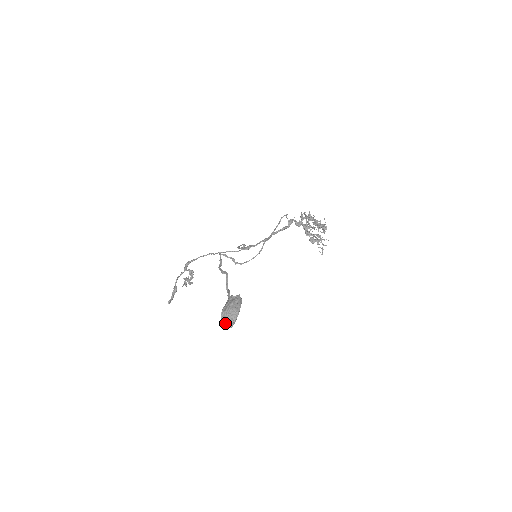
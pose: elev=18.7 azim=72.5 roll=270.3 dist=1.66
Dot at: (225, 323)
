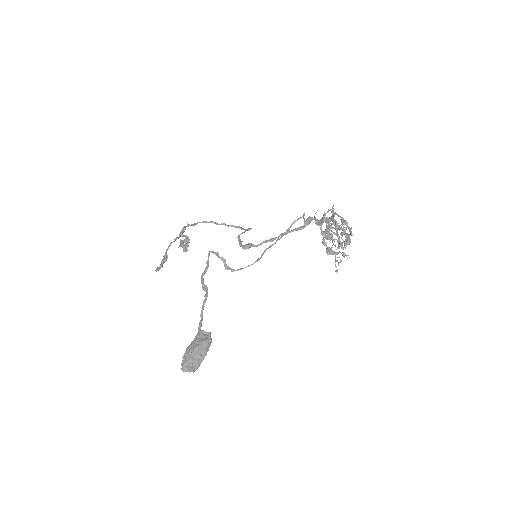
Dot at: (186, 367)
